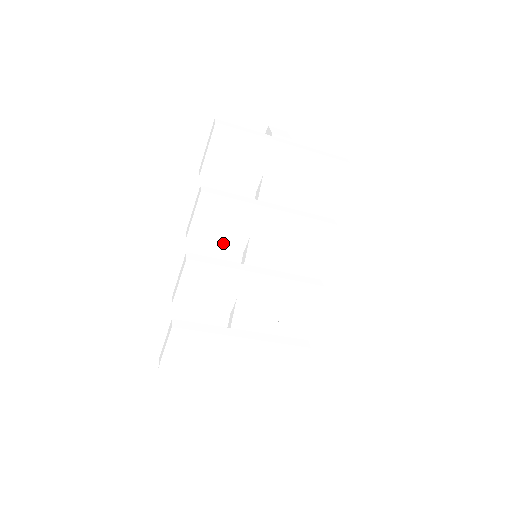
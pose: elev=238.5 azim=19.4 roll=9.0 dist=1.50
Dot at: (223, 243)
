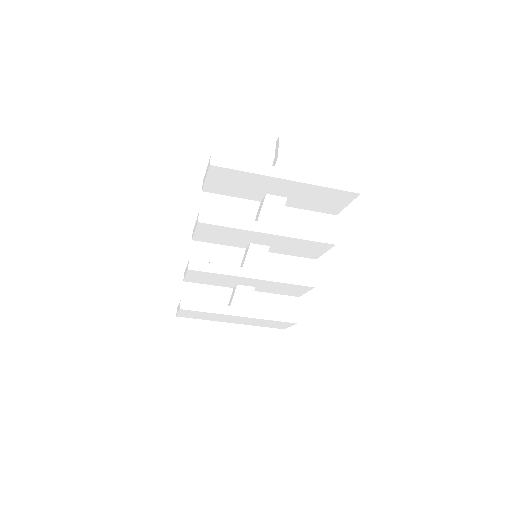
Dot at: (226, 244)
